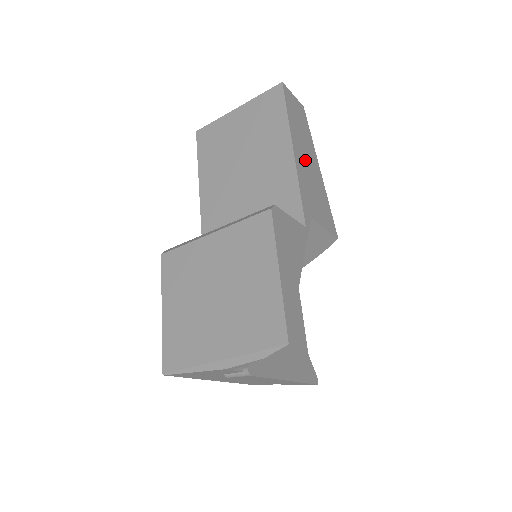
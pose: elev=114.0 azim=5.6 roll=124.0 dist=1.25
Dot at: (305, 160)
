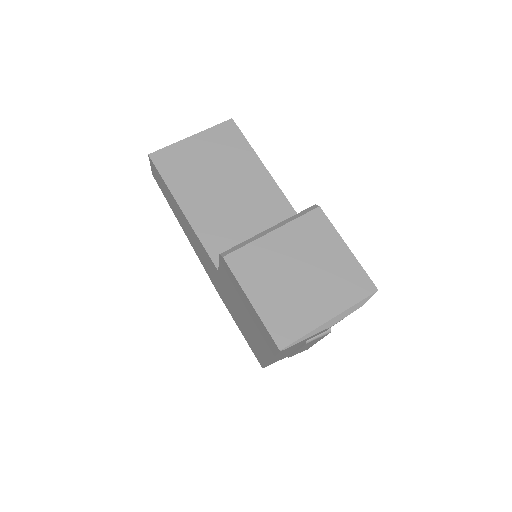
Dot at: occluded
